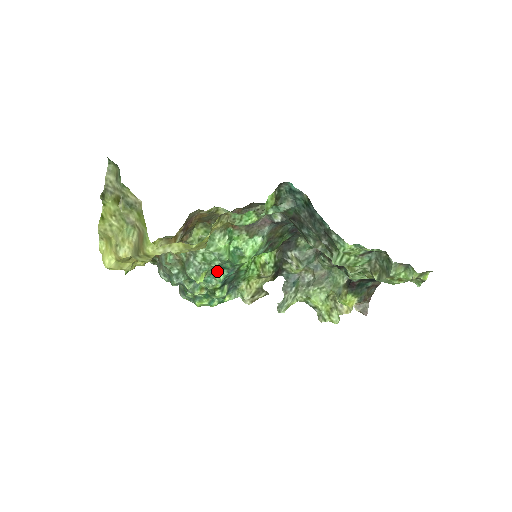
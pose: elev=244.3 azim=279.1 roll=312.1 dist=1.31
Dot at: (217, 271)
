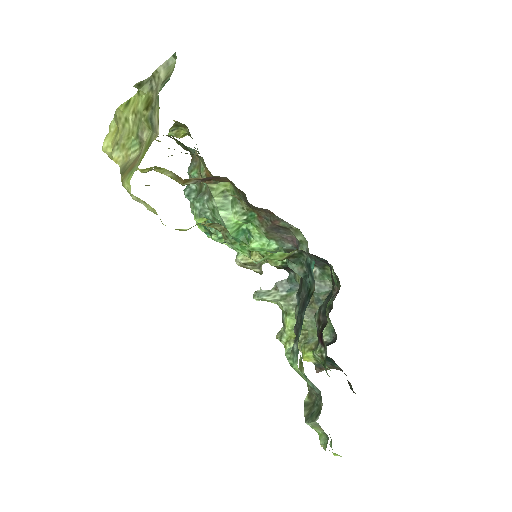
Dot at: occluded
